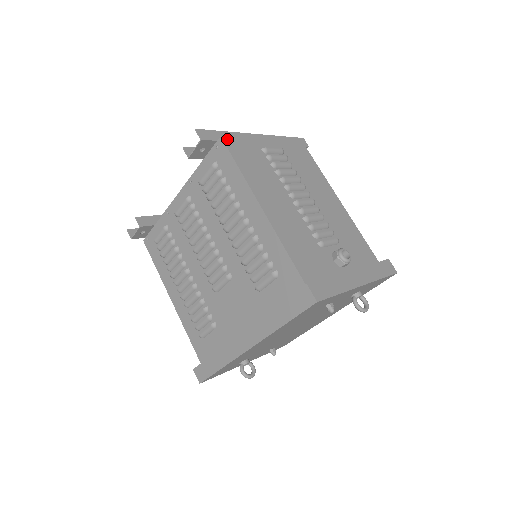
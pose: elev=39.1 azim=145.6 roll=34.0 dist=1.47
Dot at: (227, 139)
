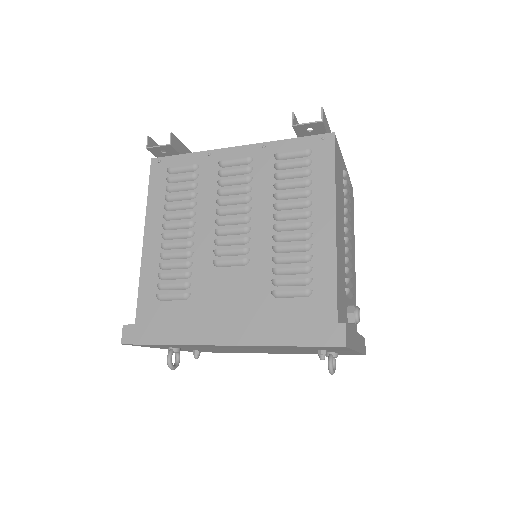
Dot at: (336, 139)
